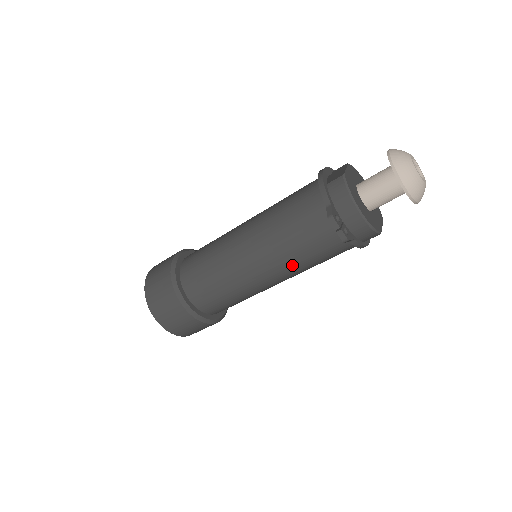
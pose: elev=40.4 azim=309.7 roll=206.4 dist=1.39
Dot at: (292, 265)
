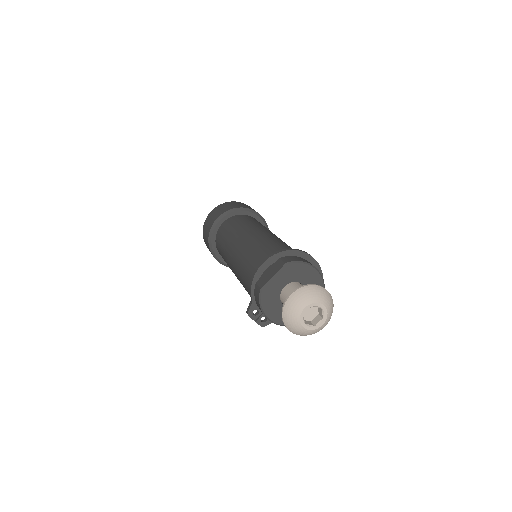
Dot at: occluded
